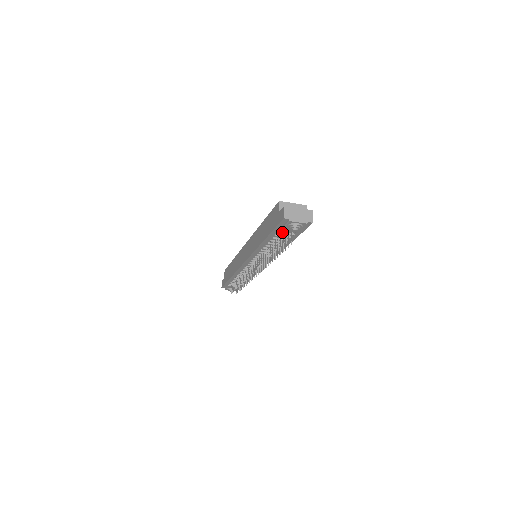
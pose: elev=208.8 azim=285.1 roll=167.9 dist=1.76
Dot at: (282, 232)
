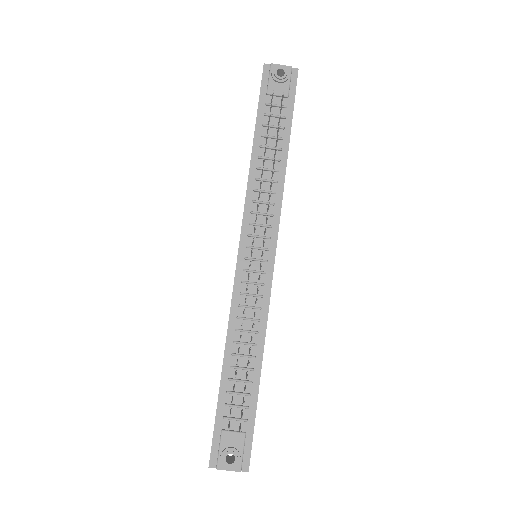
Dot at: (270, 104)
